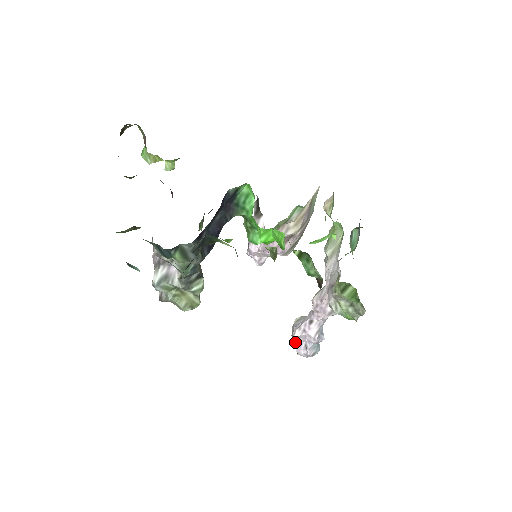
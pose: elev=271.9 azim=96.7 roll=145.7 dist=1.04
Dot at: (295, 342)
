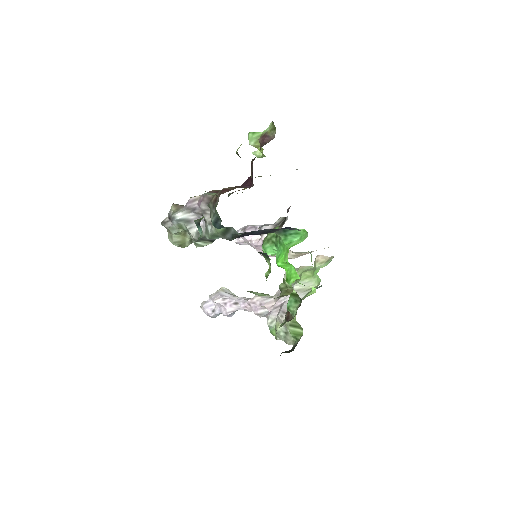
Dot at: (208, 300)
